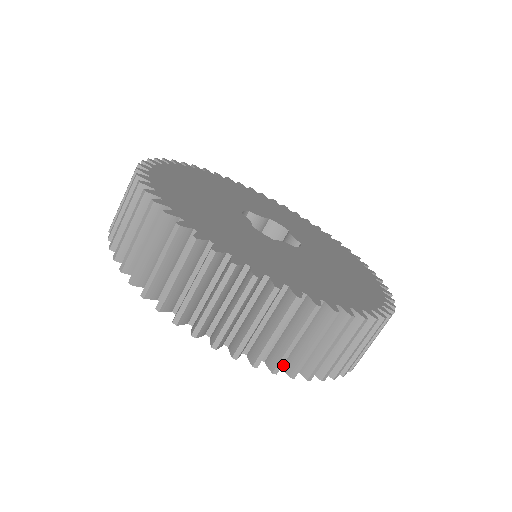
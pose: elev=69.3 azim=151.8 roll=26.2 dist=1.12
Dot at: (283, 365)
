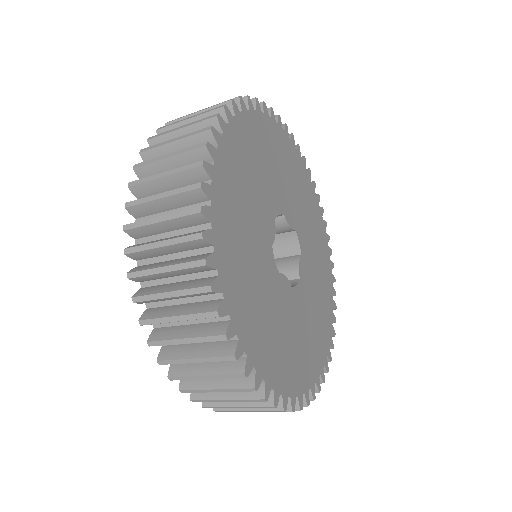
Dot at: occluded
